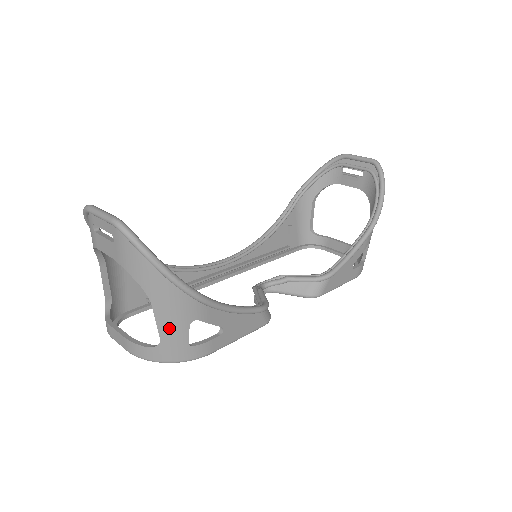
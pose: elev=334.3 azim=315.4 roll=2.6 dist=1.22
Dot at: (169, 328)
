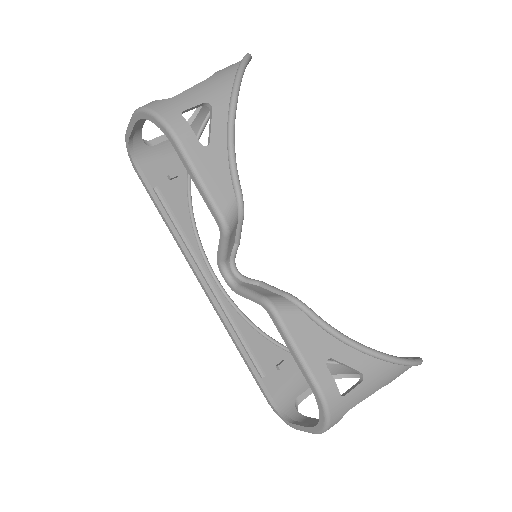
Dot at: (192, 93)
